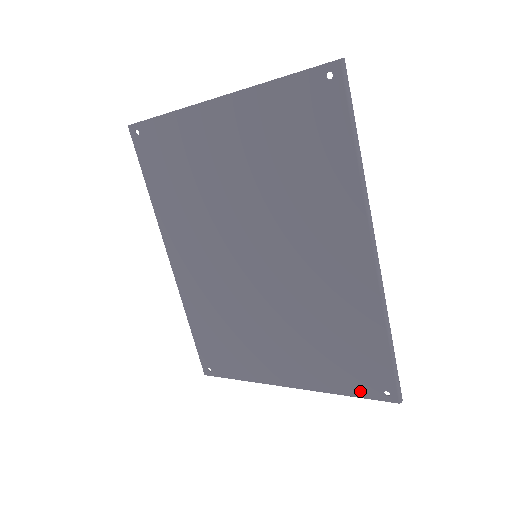
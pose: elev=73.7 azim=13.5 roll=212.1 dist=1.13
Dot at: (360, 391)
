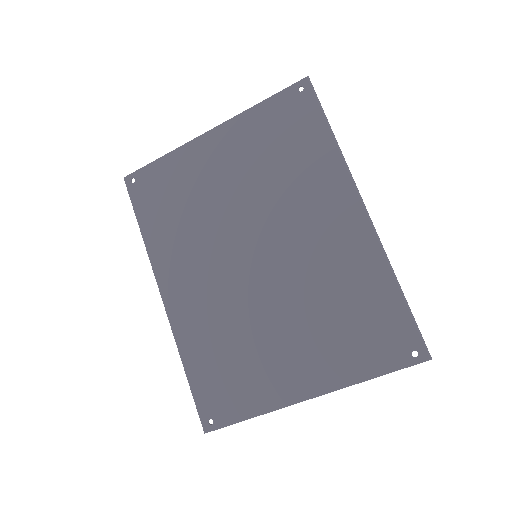
Dot at: (387, 364)
